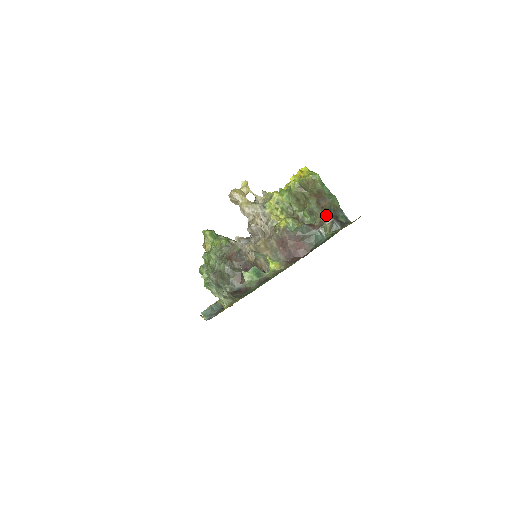
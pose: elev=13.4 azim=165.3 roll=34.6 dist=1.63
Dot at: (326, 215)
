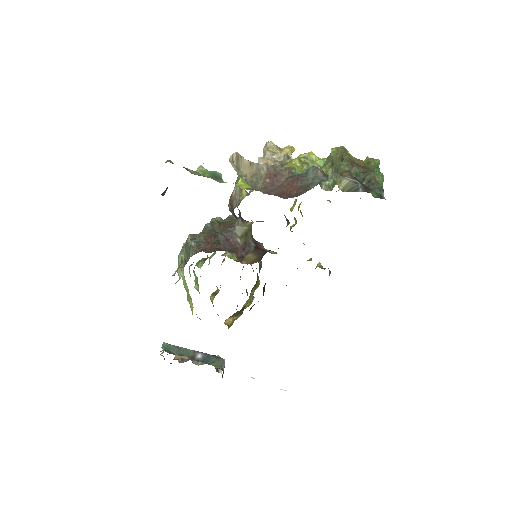
Dot at: (352, 173)
